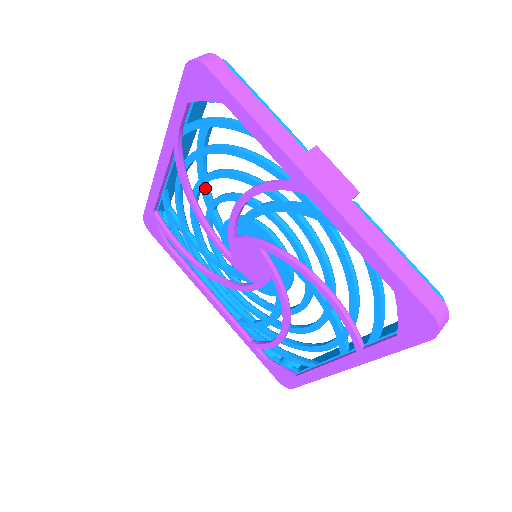
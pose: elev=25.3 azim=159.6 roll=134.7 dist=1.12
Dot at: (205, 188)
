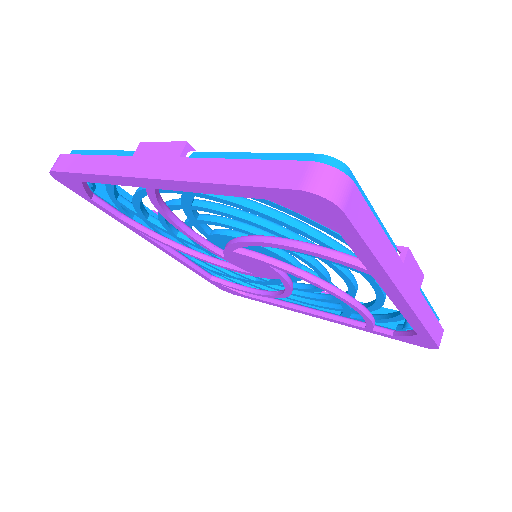
Dot at: (181, 238)
